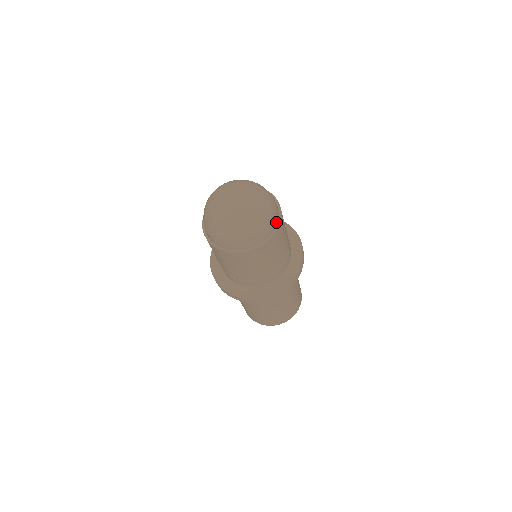
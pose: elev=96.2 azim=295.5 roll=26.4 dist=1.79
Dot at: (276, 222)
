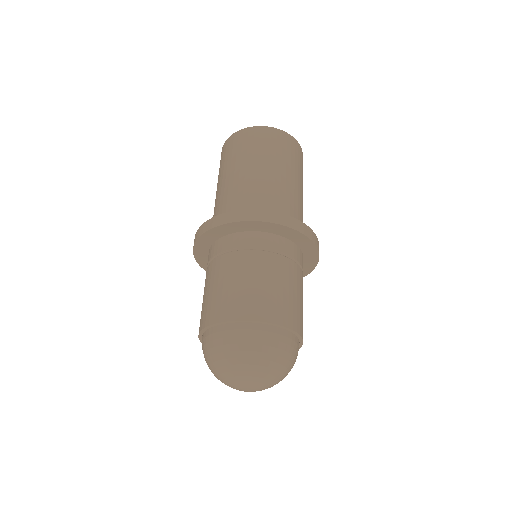
Dot at: occluded
